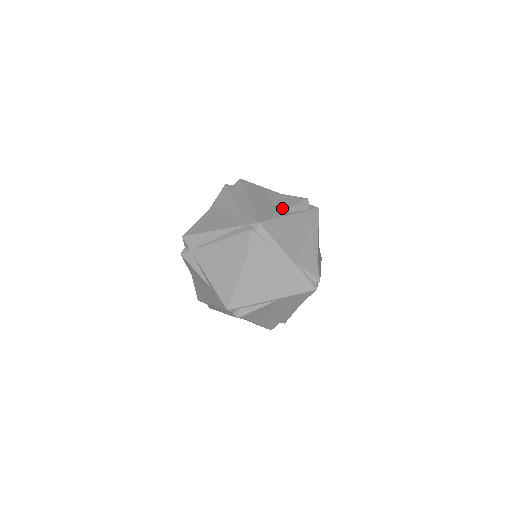
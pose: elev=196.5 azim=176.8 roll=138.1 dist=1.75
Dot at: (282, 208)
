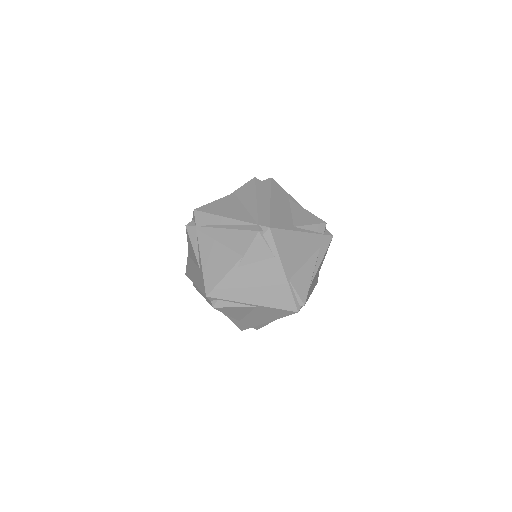
Dot at: (298, 222)
